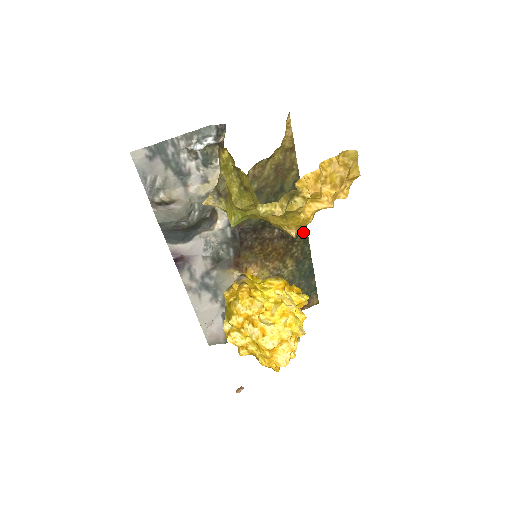
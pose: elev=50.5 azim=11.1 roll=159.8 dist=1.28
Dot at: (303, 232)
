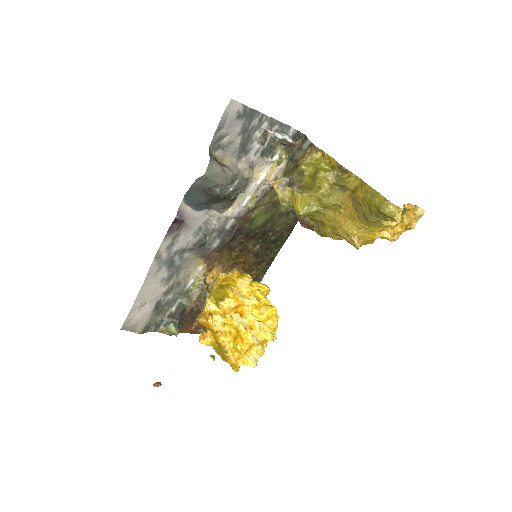
Dot at: (270, 260)
